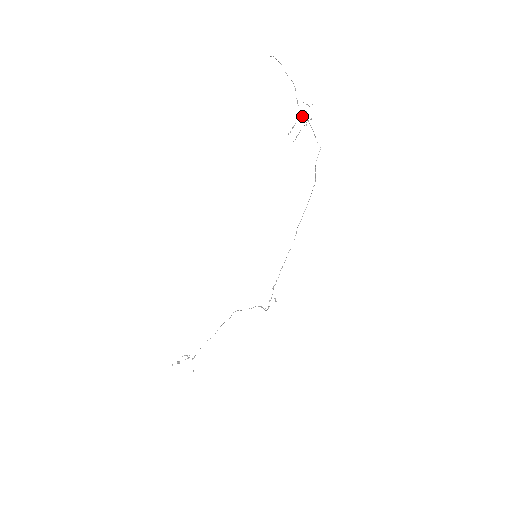
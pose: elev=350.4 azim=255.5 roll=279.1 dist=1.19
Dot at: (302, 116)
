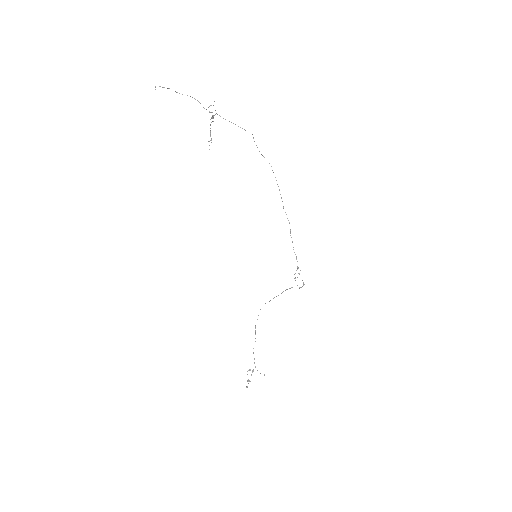
Dot at: (211, 118)
